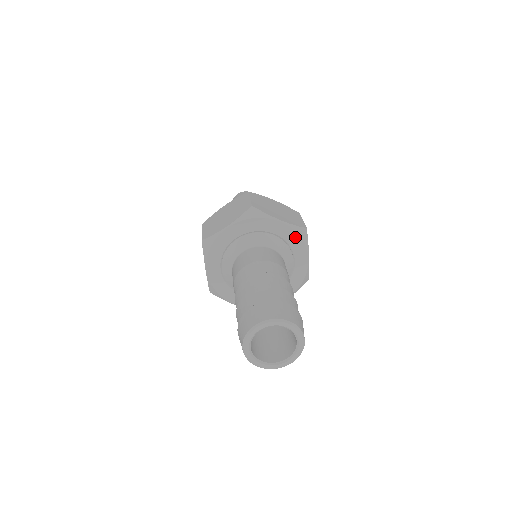
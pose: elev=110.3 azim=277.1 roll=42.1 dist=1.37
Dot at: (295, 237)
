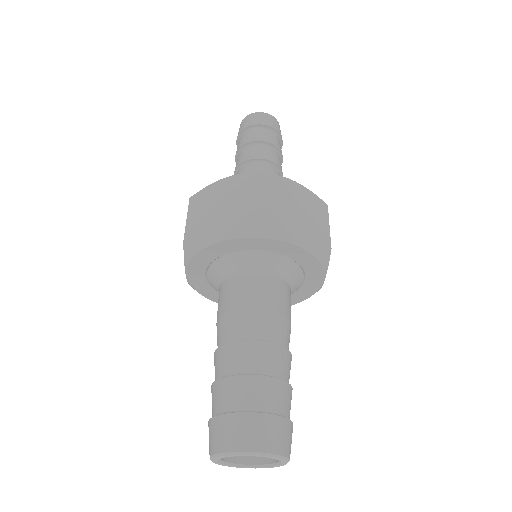
Dot at: (312, 261)
